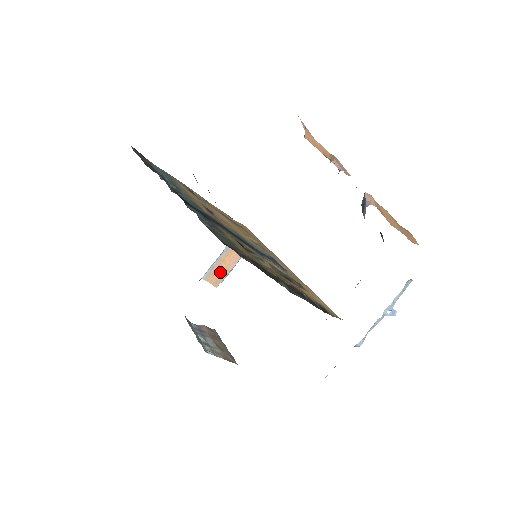
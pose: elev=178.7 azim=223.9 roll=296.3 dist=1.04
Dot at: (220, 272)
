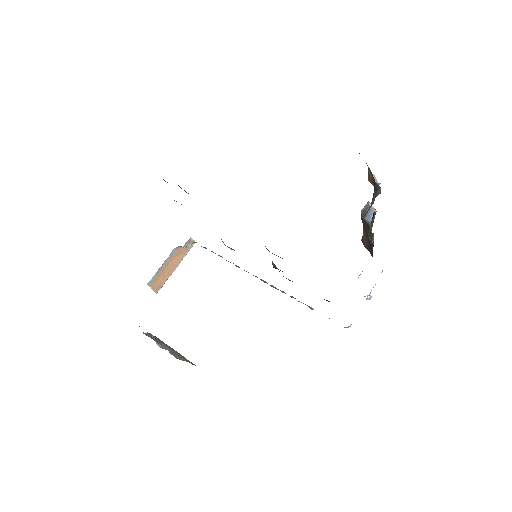
Dot at: (162, 277)
